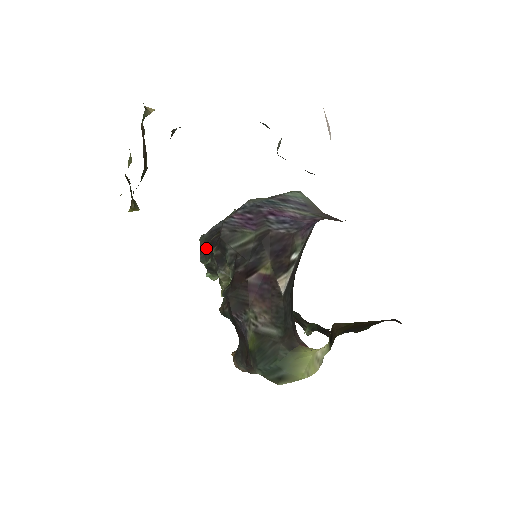
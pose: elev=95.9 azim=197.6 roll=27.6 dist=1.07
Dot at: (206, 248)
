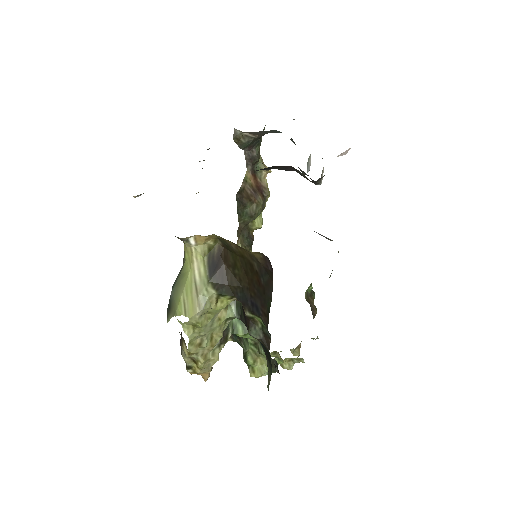
Dot at: occluded
